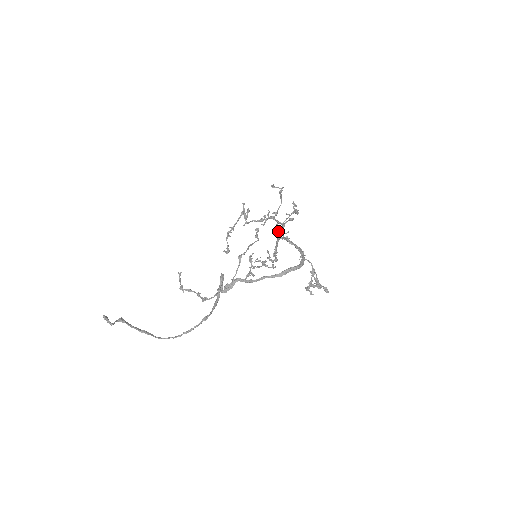
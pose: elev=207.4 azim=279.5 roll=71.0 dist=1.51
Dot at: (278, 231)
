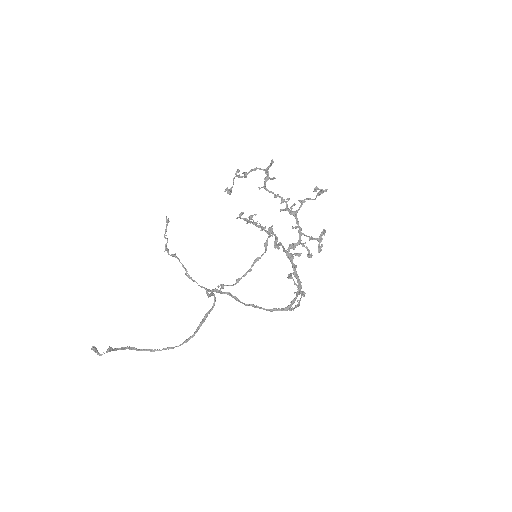
Dot at: (291, 246)
